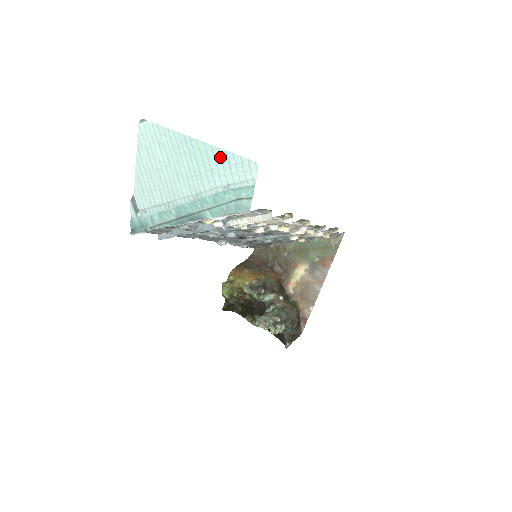
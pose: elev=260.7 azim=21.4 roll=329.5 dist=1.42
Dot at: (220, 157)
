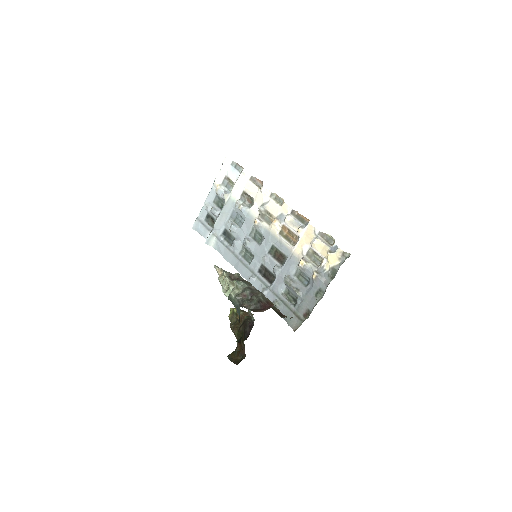
Dot at: occluded
